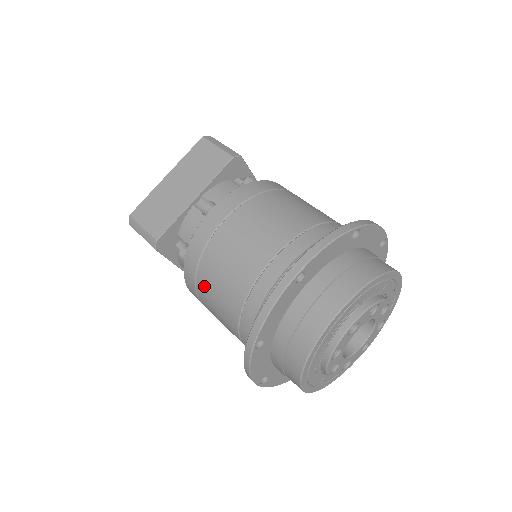
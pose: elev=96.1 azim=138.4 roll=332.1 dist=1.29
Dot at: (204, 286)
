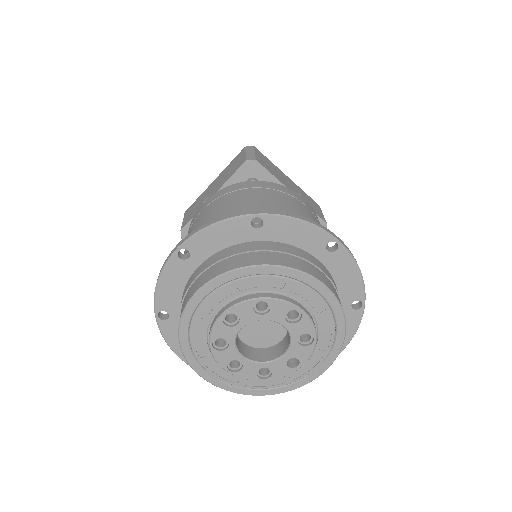
Dot at: occluded
